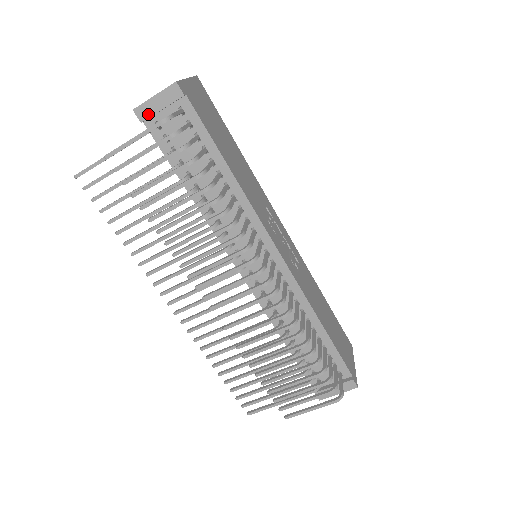
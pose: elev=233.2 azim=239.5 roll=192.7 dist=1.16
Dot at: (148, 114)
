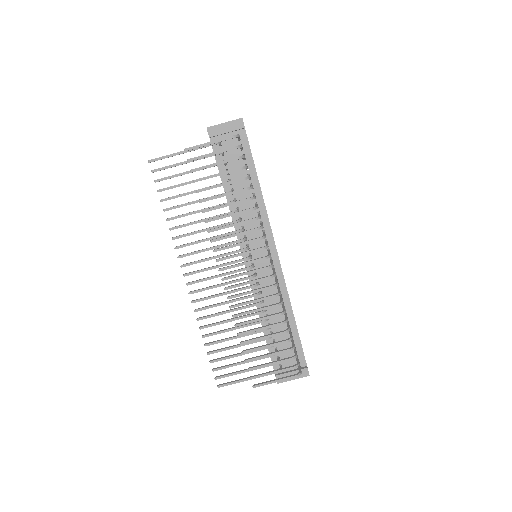
Dot at: (216, 133)
